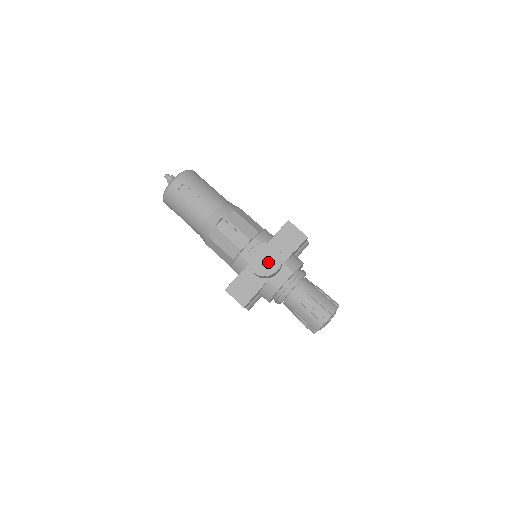
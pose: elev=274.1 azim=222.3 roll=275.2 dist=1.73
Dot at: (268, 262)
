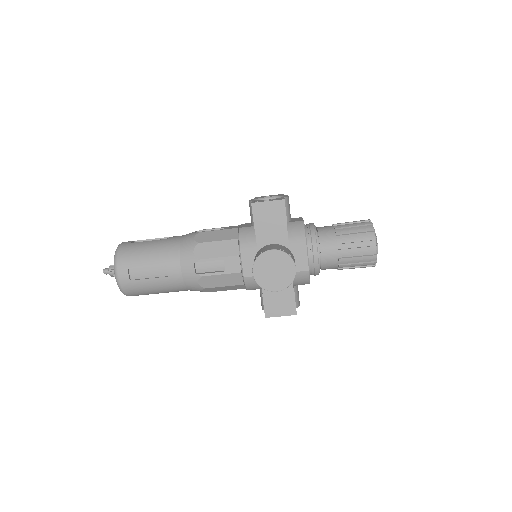
Dot at: (280, 270)
